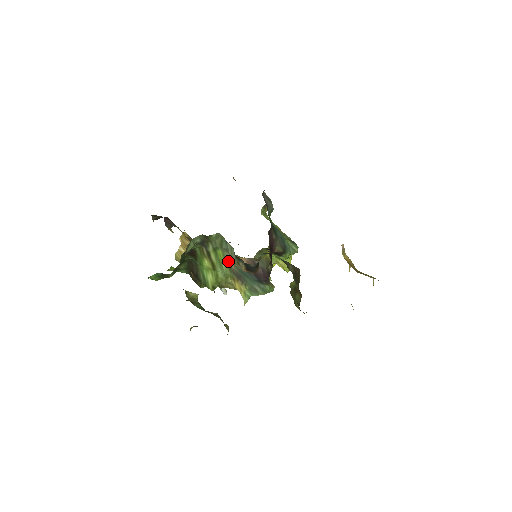
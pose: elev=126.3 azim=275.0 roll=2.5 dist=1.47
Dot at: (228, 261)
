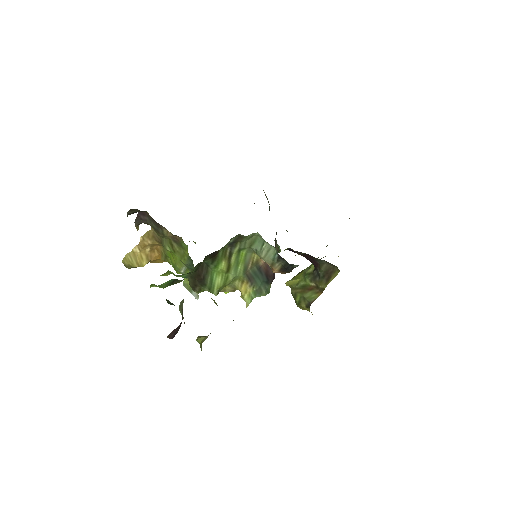
Dot at: (247, 262)
